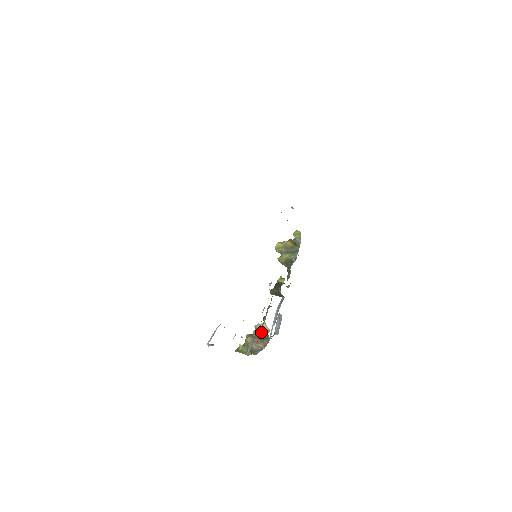
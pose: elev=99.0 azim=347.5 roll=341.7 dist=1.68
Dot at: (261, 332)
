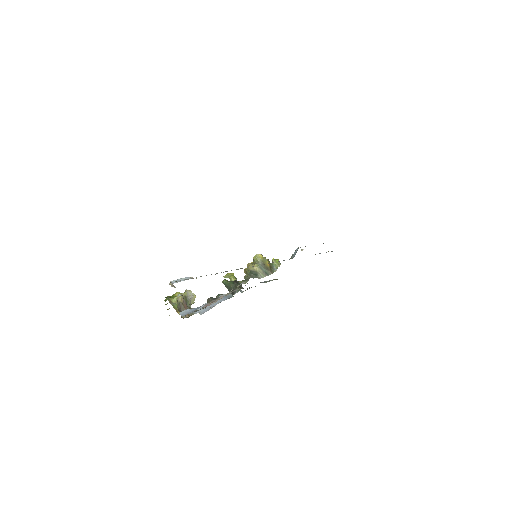
Dot at: (189, 300)
